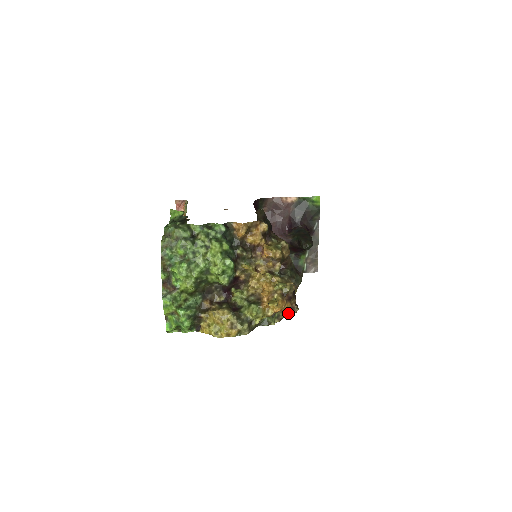
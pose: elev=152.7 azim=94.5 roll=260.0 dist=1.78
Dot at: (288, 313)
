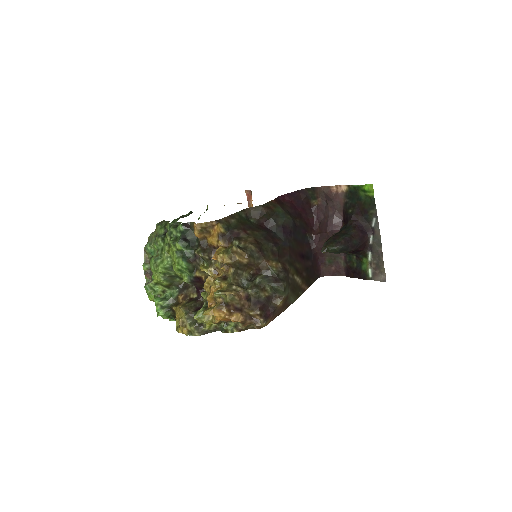
Dot at: (255, 325)
